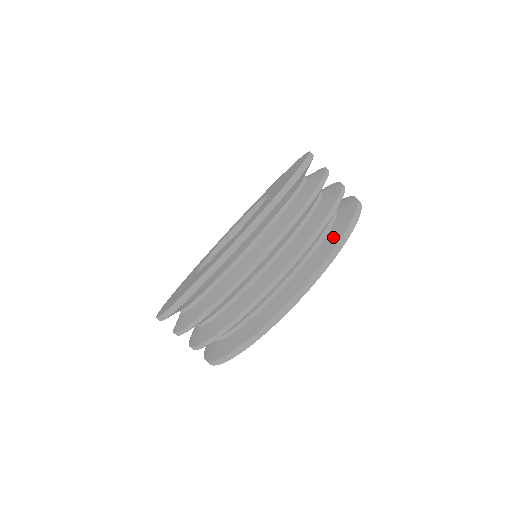
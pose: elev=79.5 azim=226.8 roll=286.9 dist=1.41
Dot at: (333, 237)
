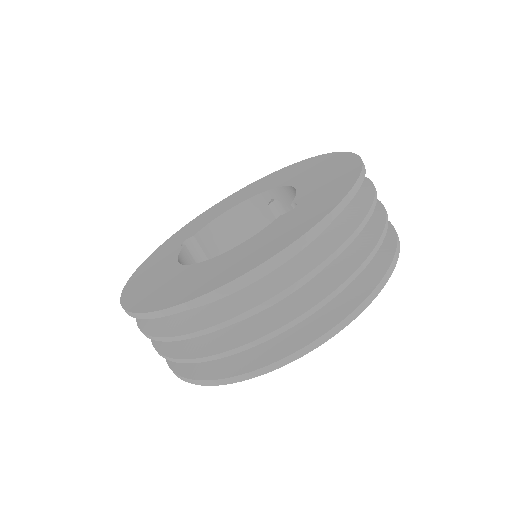
Dot at: occluded
